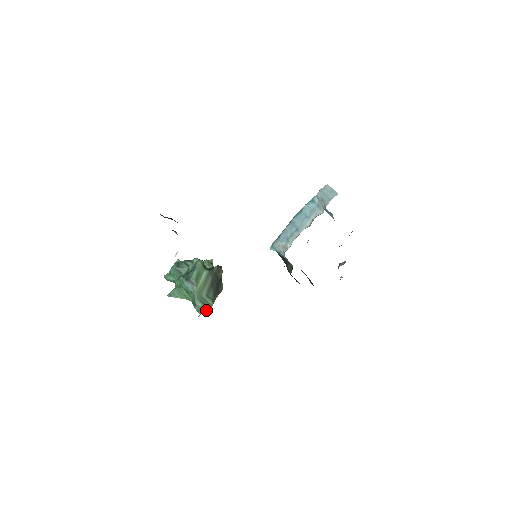
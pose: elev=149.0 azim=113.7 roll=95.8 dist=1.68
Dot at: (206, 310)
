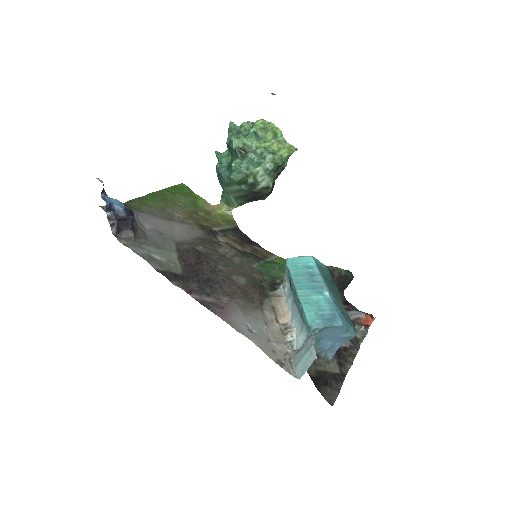
Dot at: (225, 208)
